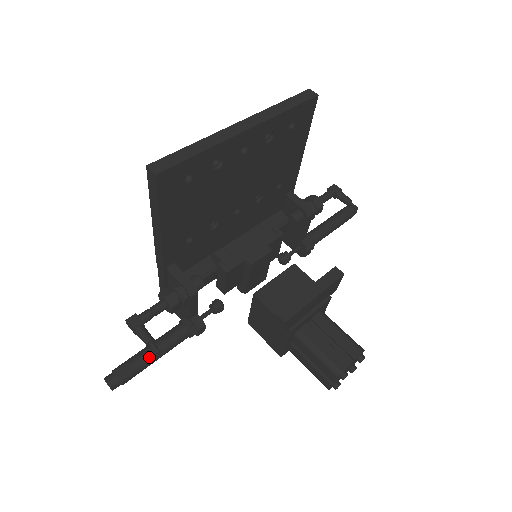
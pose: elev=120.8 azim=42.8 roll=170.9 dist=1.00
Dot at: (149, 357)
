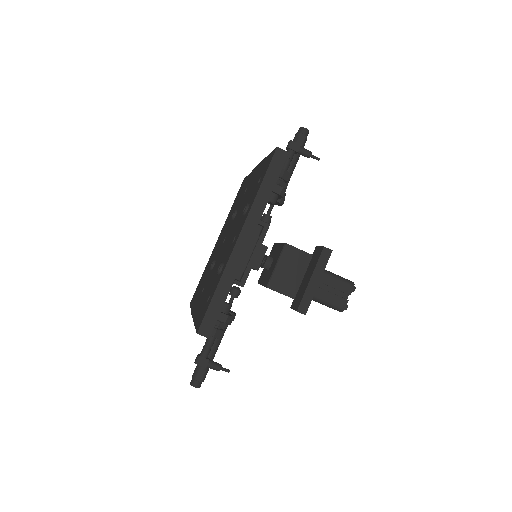
Dot at: (212, 358)
